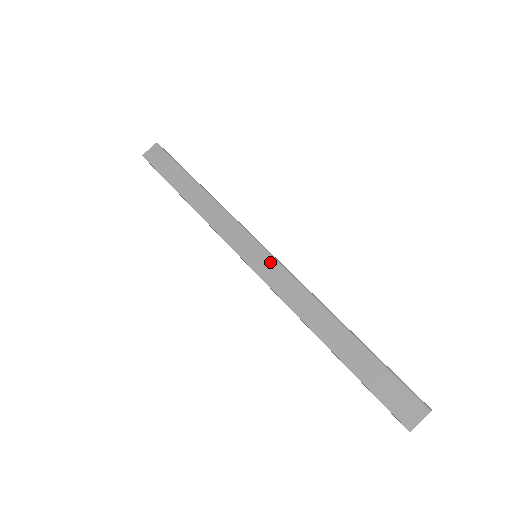
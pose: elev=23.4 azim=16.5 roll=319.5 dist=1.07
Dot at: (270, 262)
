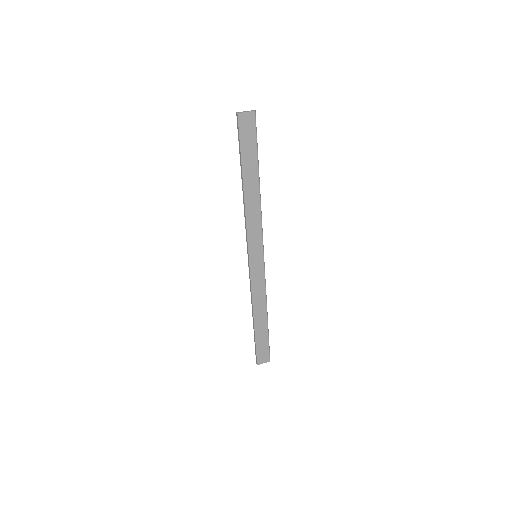
Dot at: (261, 266)
